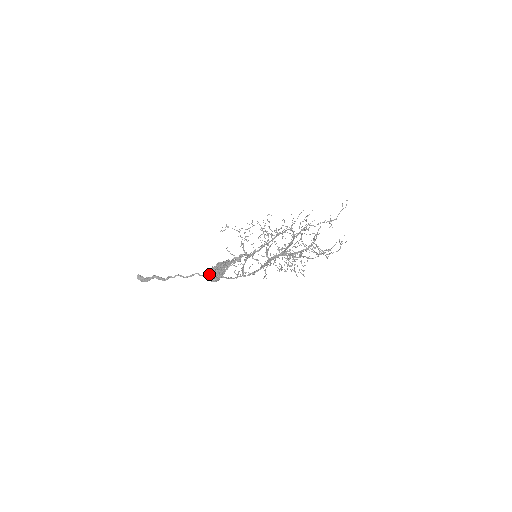
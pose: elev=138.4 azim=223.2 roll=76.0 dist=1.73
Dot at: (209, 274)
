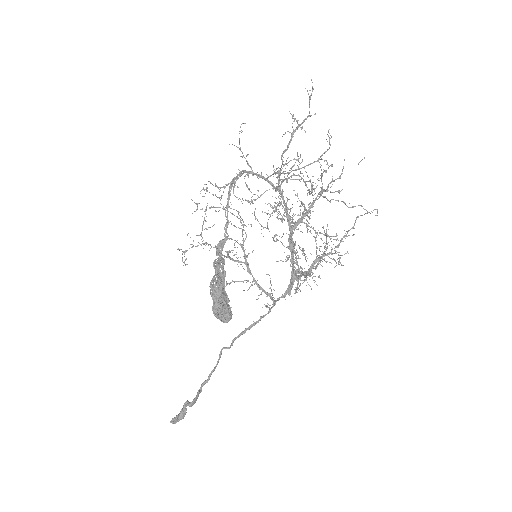
Dot at: (238, 337)
